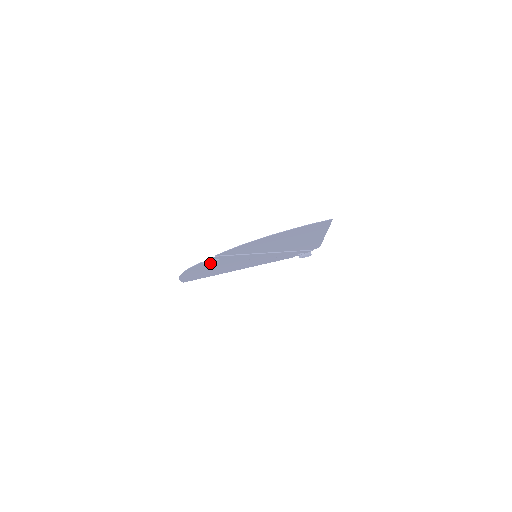
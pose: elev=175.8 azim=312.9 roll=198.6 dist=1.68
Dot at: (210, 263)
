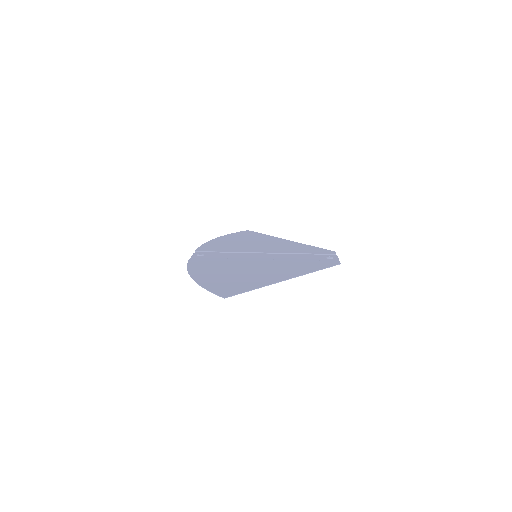
Dot at: occluded
